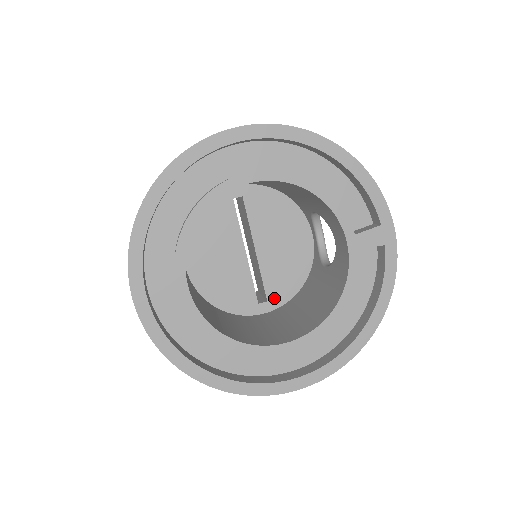
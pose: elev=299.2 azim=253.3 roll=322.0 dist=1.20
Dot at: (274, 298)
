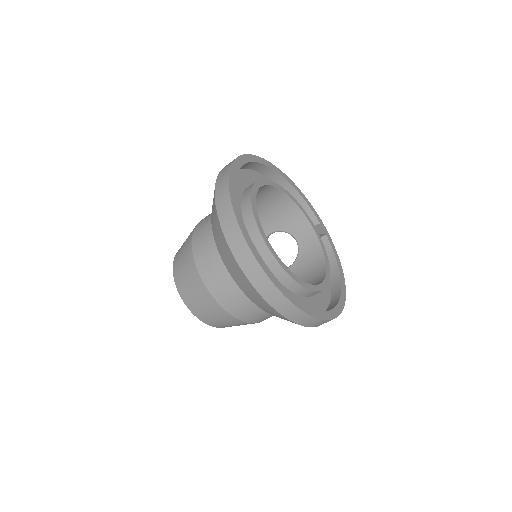
Dot at: occluded
